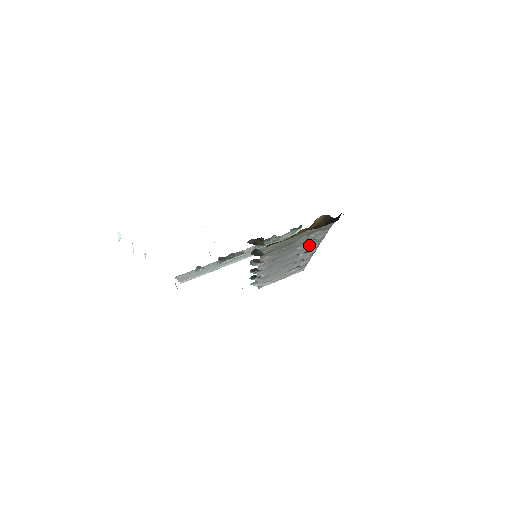
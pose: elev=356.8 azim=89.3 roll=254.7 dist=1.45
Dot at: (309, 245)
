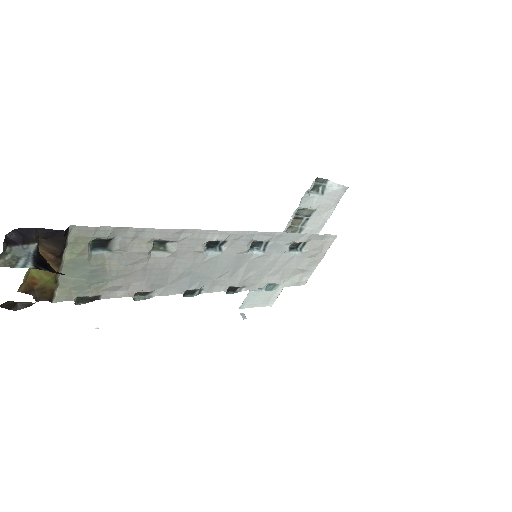
Dot at: (178, 243)
